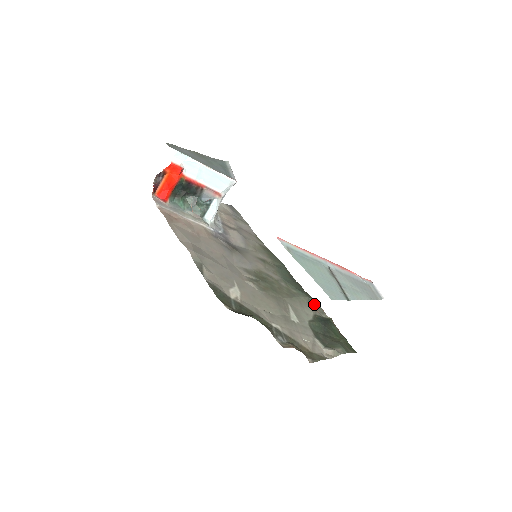
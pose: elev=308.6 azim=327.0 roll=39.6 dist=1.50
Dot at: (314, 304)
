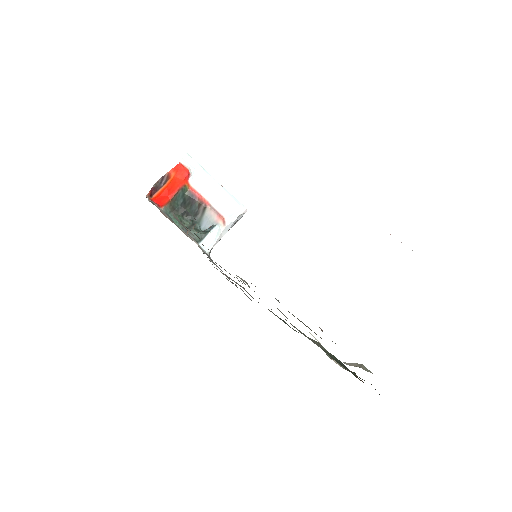
Dot at: (328, 355)
